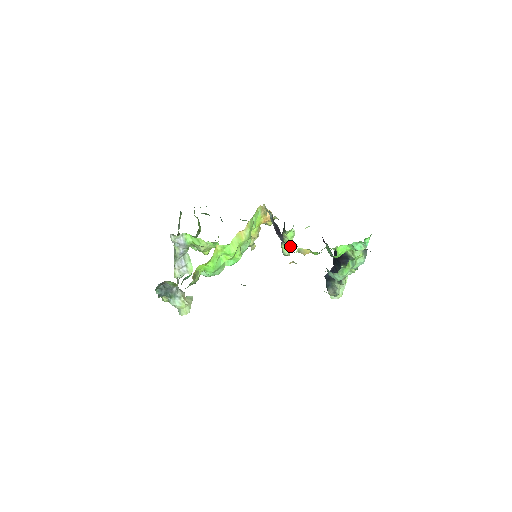
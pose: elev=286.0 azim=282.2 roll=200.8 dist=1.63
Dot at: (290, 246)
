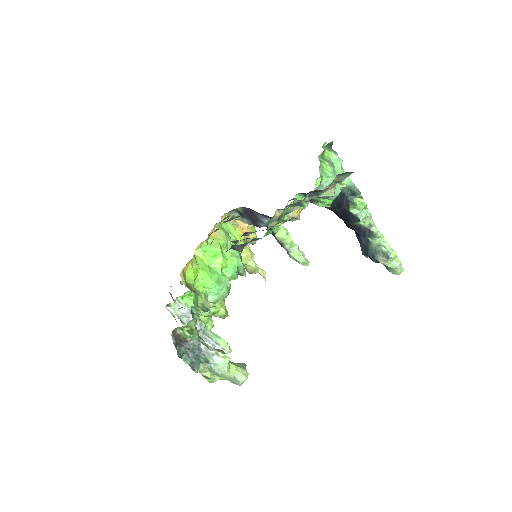
Dot at: (297, 248)
